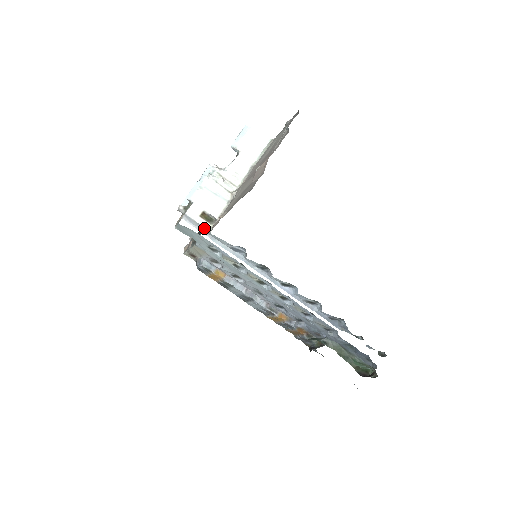
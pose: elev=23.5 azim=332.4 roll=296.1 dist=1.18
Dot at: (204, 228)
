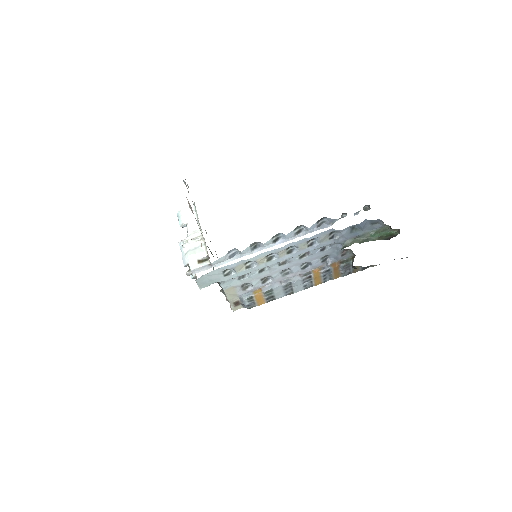
Dot at: (207, 266)
